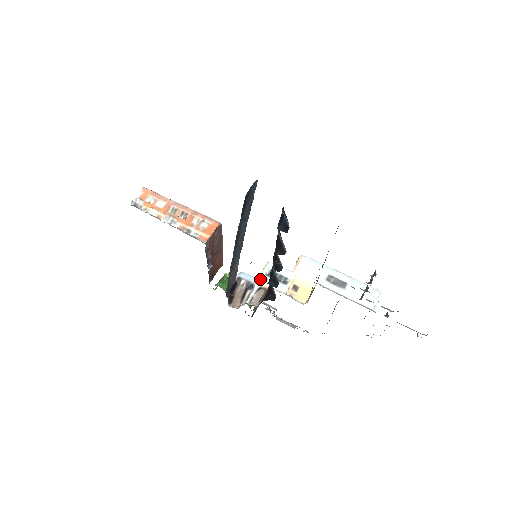
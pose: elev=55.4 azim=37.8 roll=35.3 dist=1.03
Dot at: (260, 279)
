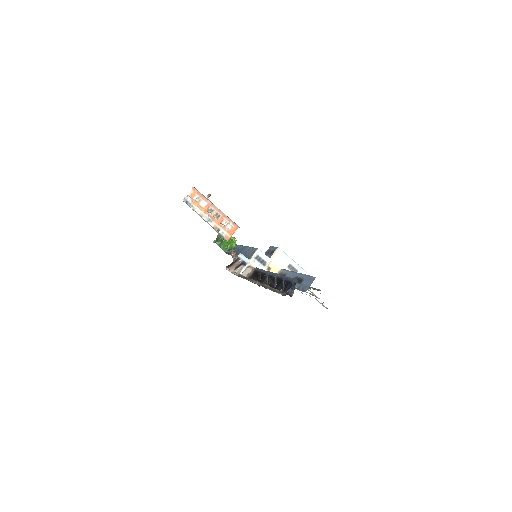
Dot at: (251, 261)
